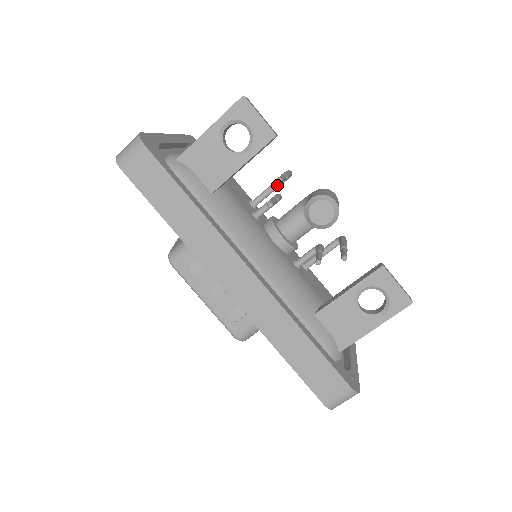
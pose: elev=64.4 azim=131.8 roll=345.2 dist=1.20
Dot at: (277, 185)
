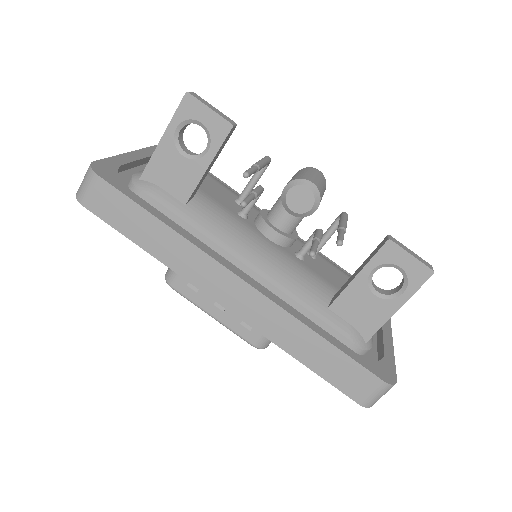
Dot at: (258, 175)
